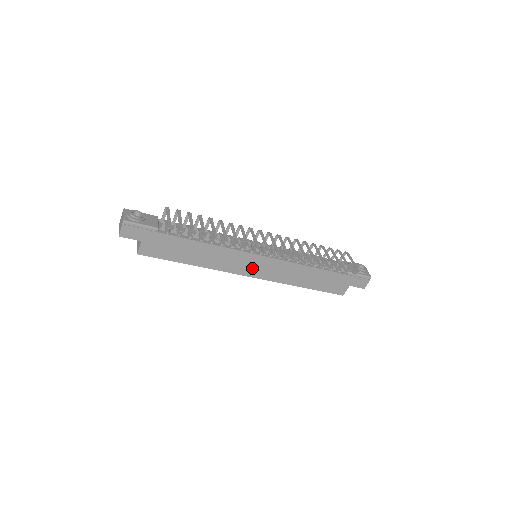
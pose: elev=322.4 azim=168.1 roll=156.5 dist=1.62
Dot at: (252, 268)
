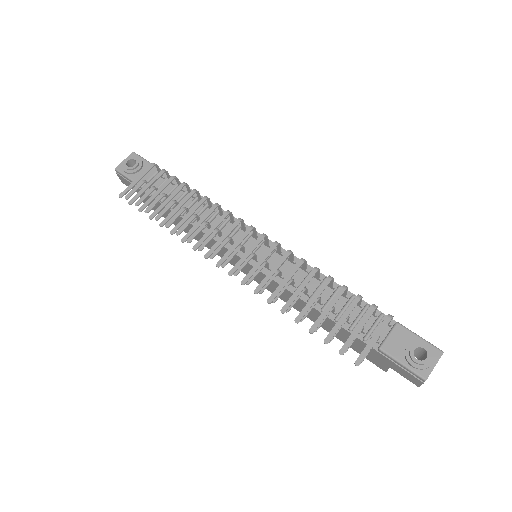
Dot at: (246, 269)
